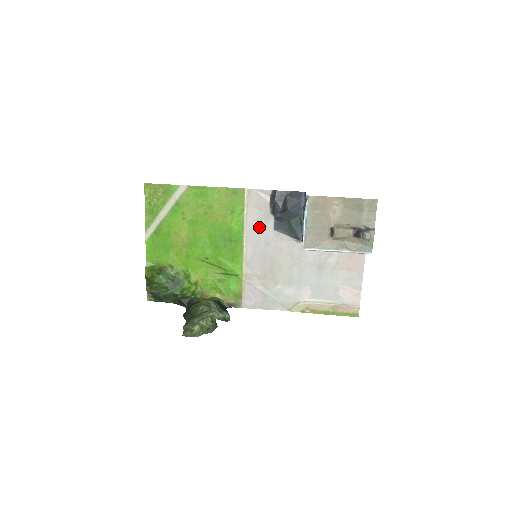
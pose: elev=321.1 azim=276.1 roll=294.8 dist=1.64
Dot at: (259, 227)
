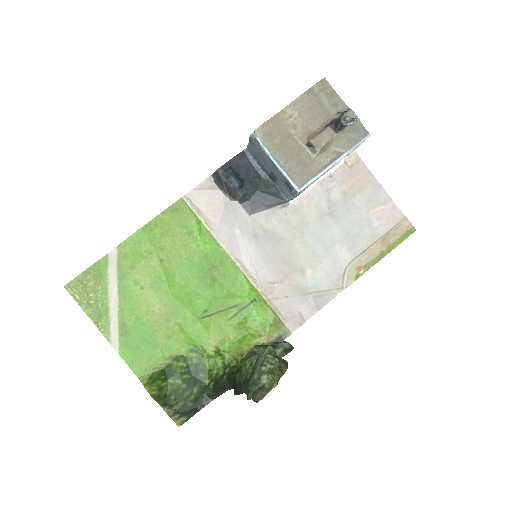
Dot at: (232, 226)
